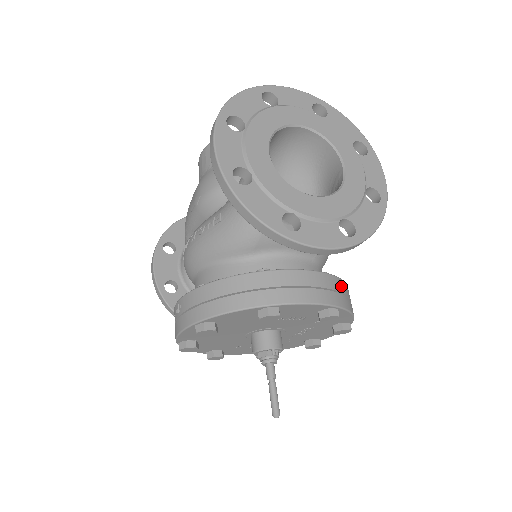
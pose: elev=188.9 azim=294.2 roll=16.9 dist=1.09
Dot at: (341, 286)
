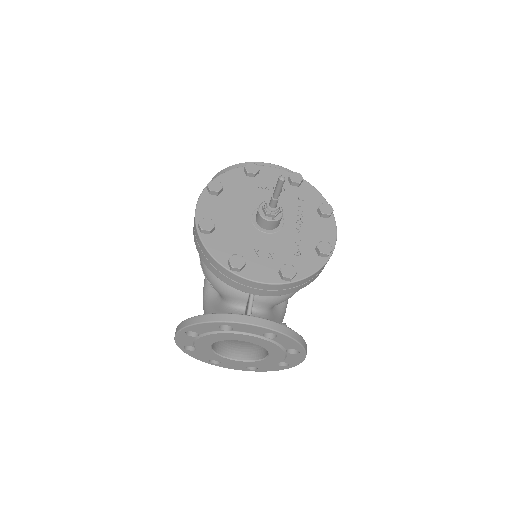
Dot at: occluded
